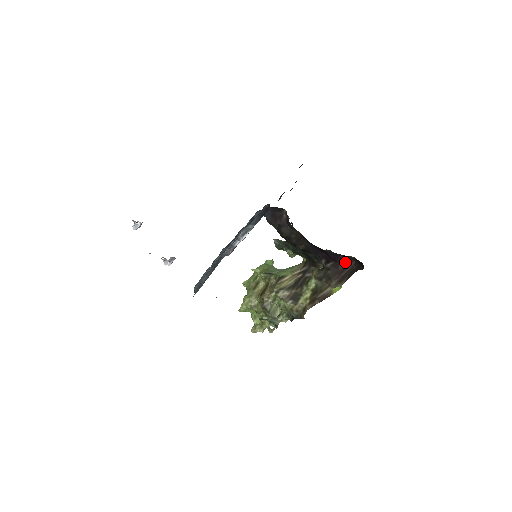
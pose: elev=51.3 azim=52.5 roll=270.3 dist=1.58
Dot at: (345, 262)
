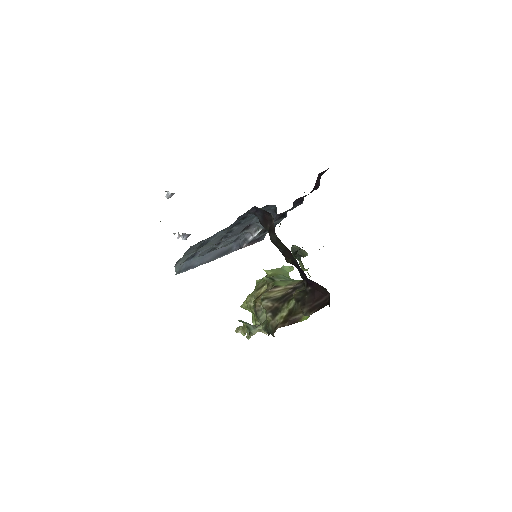
Dot at: (321, 291)
